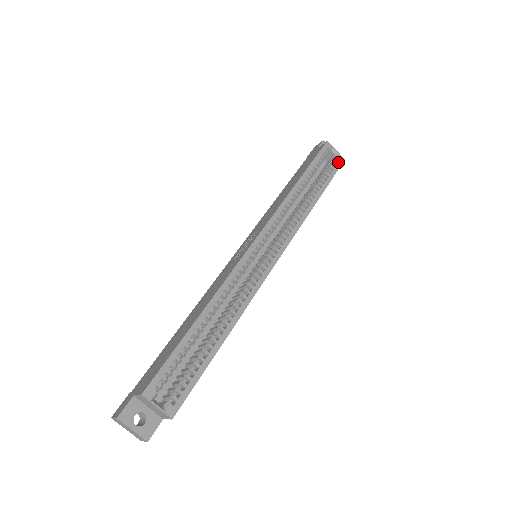
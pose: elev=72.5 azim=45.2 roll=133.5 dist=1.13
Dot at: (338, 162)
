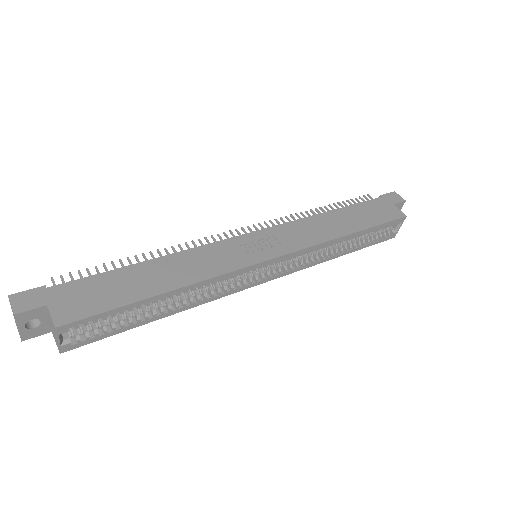
Dot at: (389, 236)
